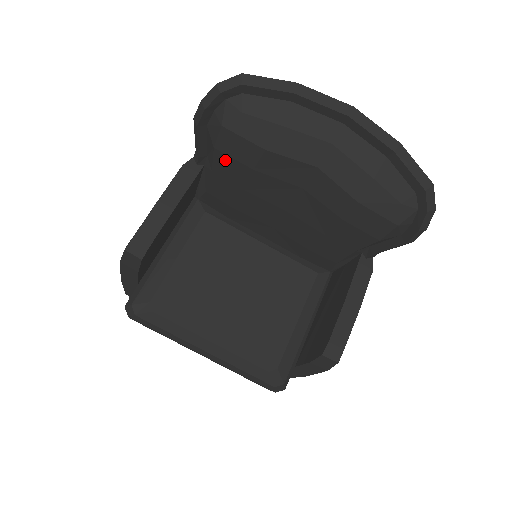
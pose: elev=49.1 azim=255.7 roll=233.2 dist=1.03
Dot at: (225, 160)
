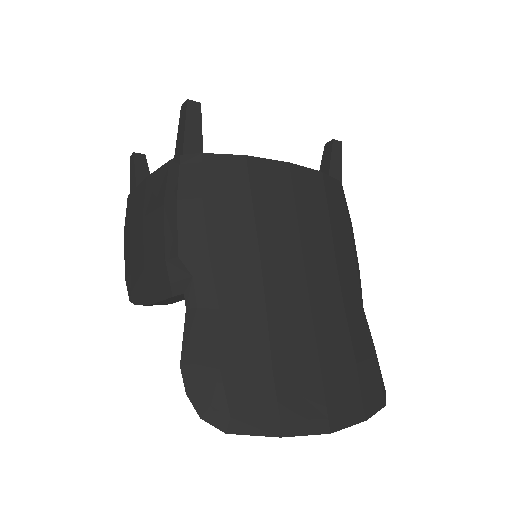
Dot at: occluded
